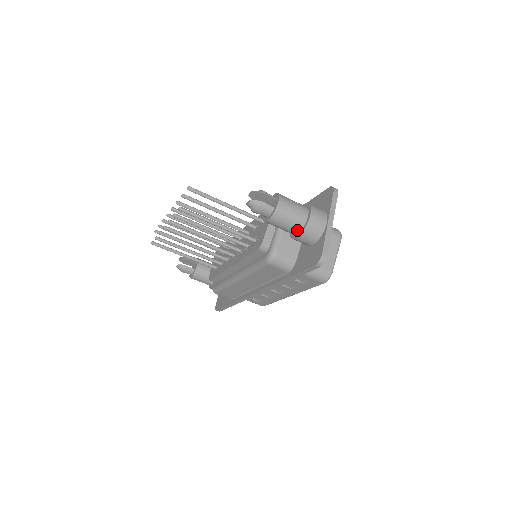
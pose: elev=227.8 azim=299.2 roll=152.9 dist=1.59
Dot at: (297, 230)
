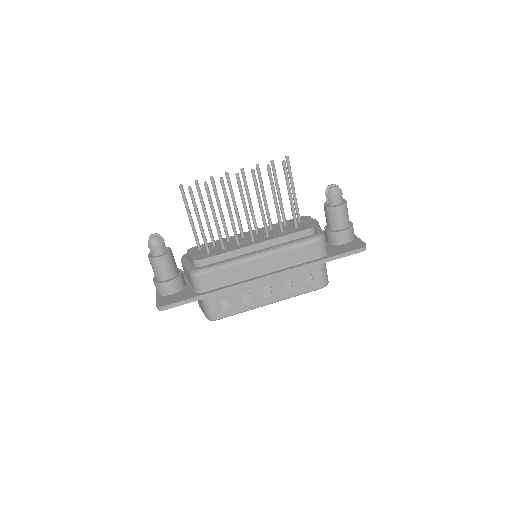
Dot at: (346, 226)
